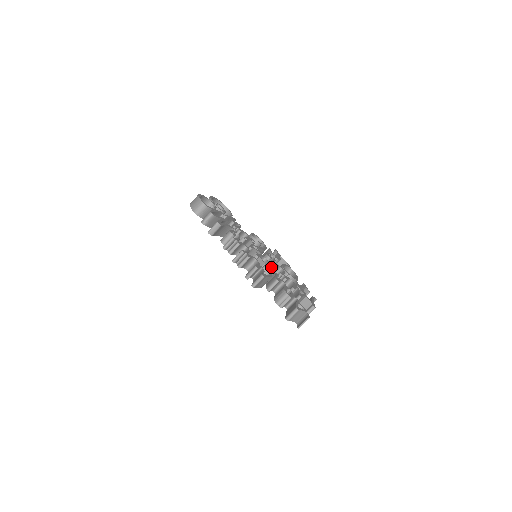
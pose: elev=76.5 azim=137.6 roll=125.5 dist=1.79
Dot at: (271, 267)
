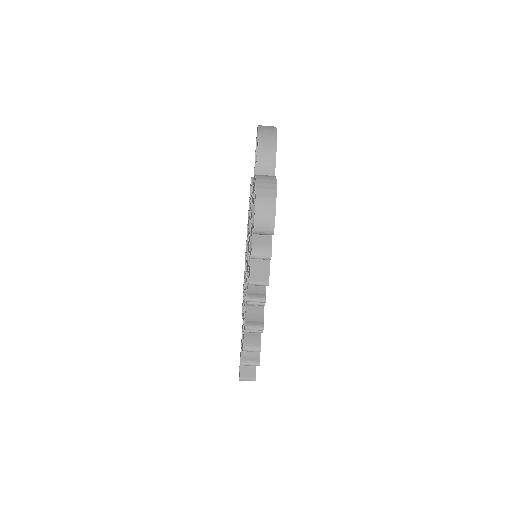
Dot at: occluded
